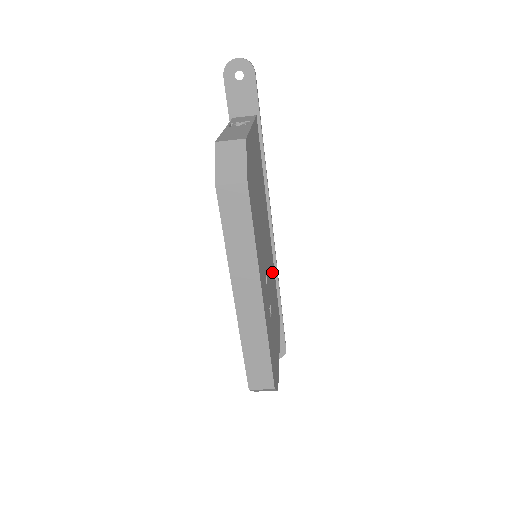
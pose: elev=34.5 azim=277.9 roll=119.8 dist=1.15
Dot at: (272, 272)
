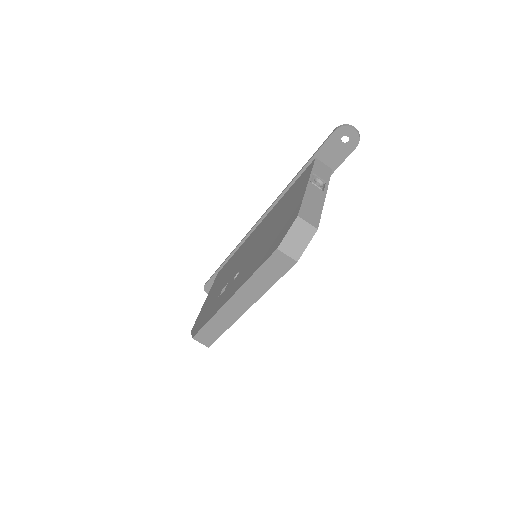
Dot at: occluded
